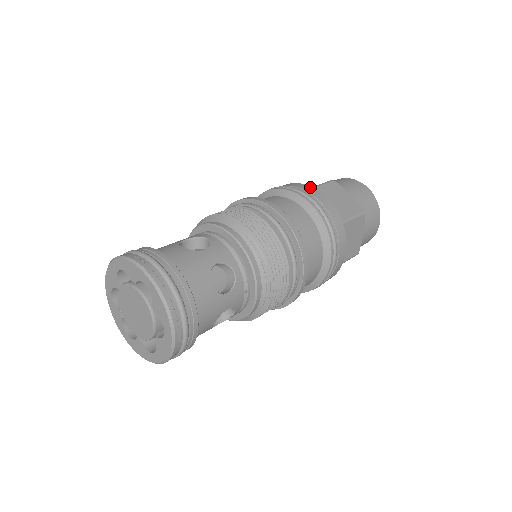
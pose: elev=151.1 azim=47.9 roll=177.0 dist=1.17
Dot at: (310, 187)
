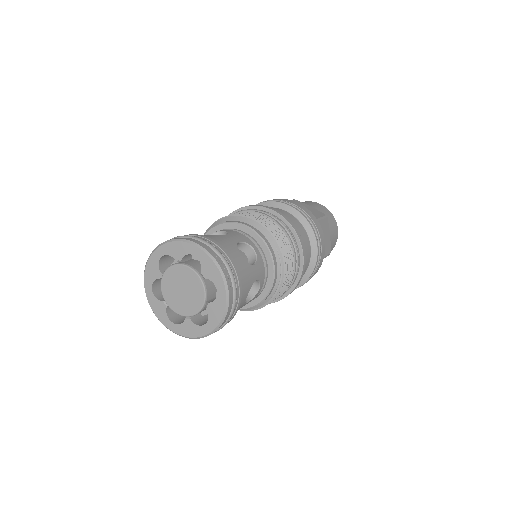
Dot at: (320, 225)
